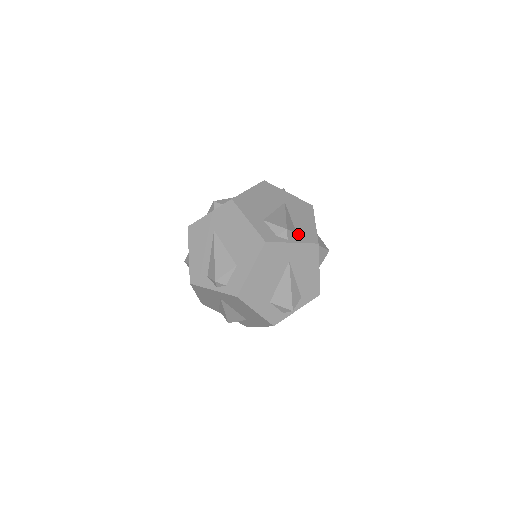
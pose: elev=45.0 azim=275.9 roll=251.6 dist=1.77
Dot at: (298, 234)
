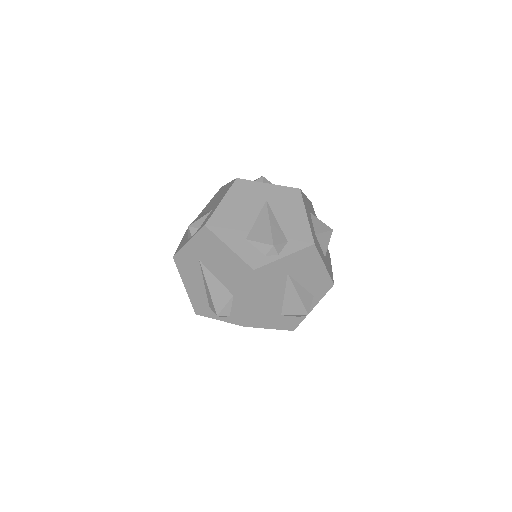
Dot at: (289, 241)
